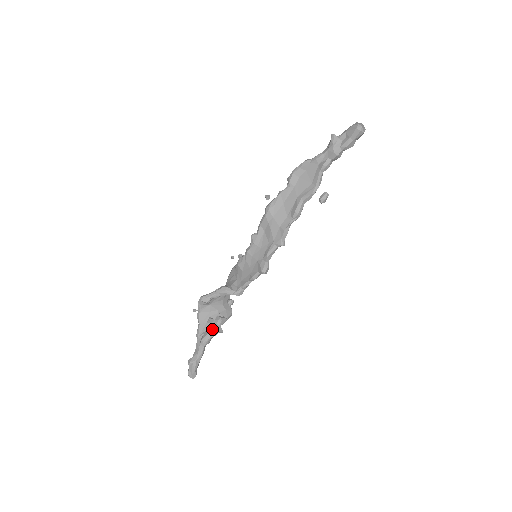
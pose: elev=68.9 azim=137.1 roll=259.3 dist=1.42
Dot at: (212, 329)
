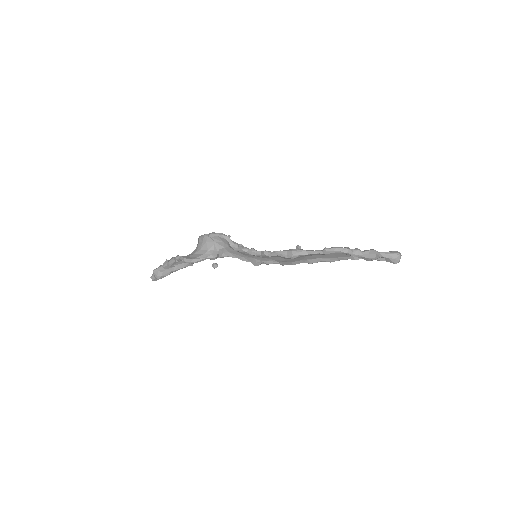
Dot at: (186, 266)
